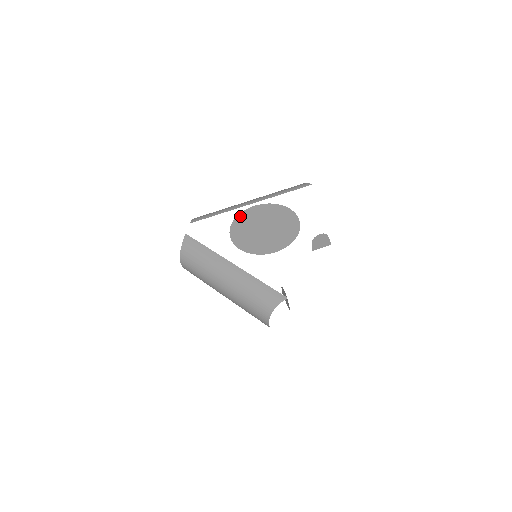
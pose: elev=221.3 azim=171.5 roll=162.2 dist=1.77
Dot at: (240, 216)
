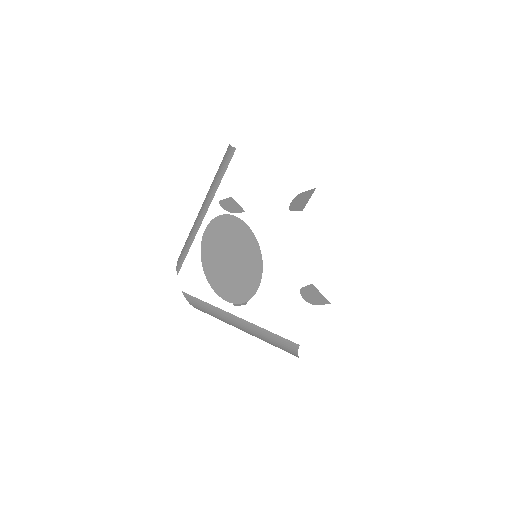
Dot at: (203, 253)
